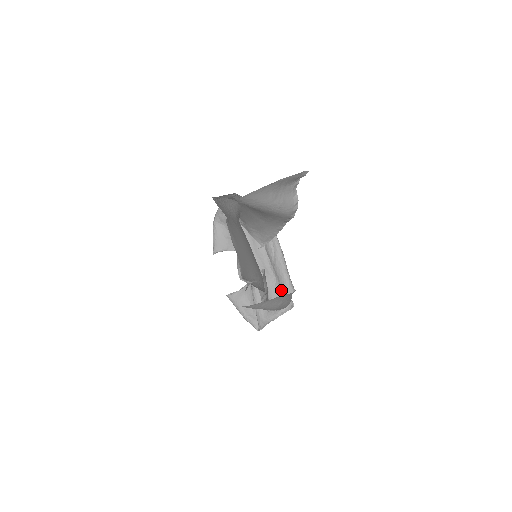
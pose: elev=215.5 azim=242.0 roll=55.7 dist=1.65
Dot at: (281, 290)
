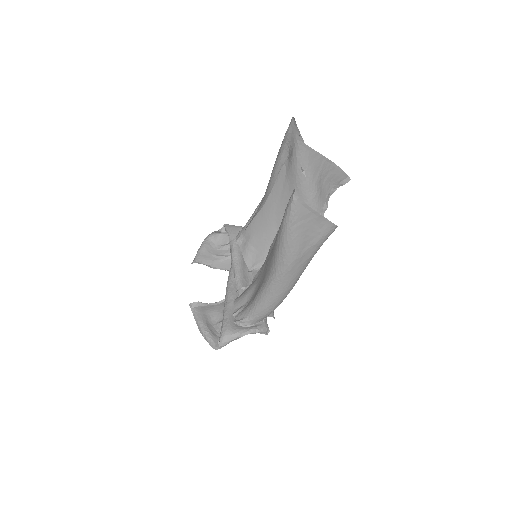
Dot at: occluded
